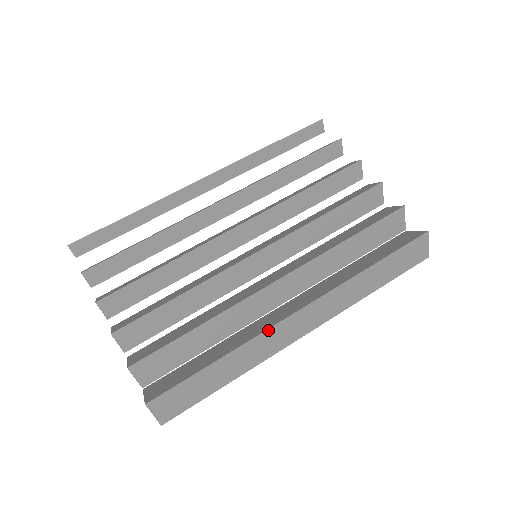
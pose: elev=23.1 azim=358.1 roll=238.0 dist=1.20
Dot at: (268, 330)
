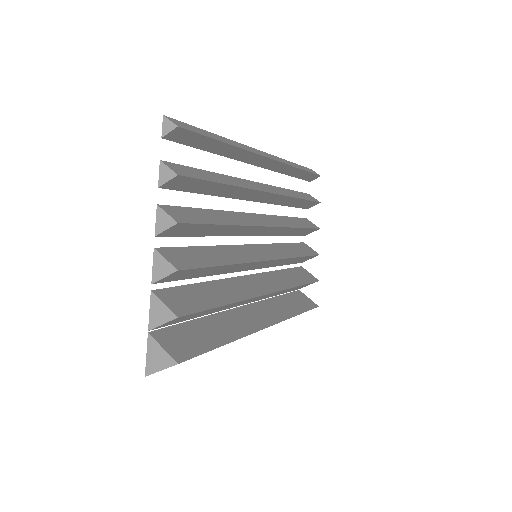
Dot at: (252, 333)
